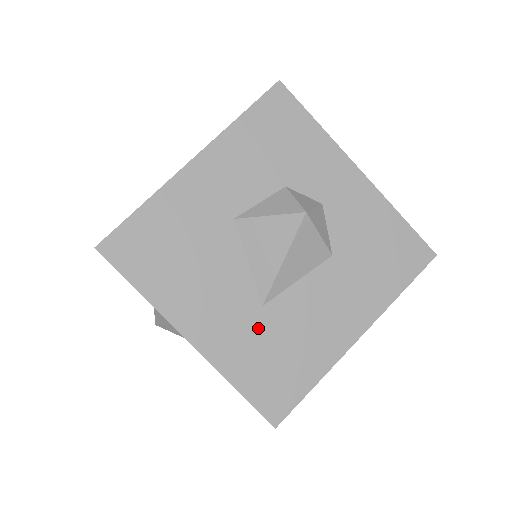
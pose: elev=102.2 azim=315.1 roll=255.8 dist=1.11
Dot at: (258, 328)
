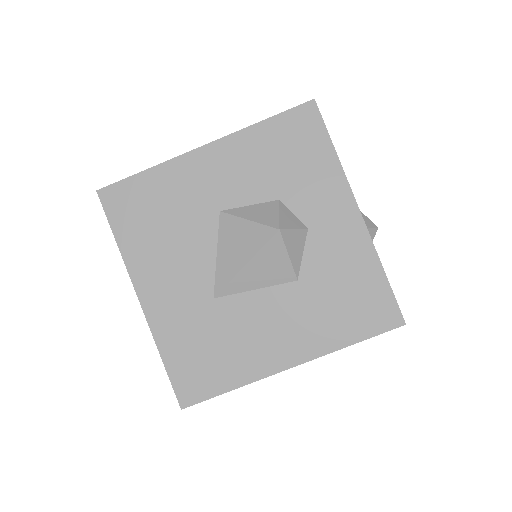
Dot at: (202, 316)
